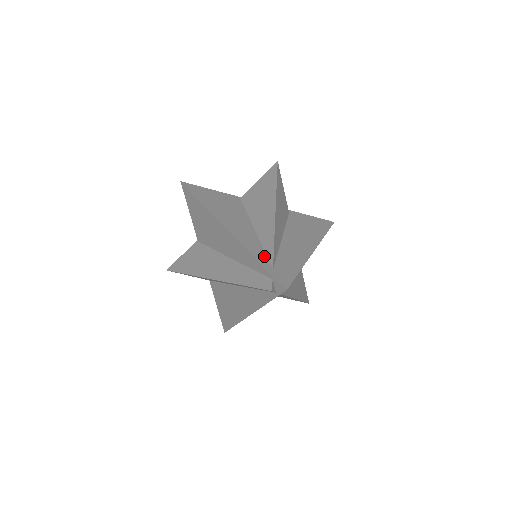
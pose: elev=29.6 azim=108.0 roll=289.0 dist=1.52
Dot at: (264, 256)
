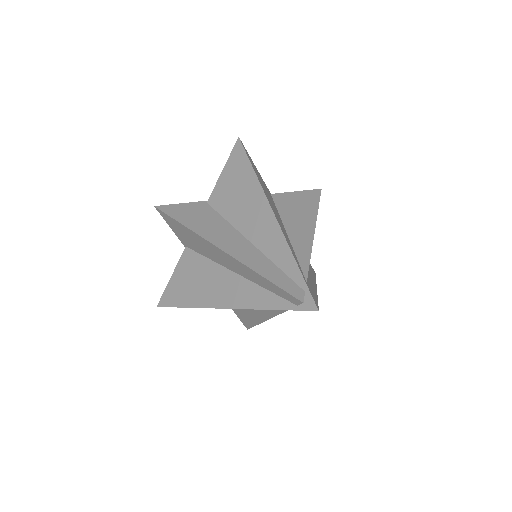
Dot at: (299, 264)
